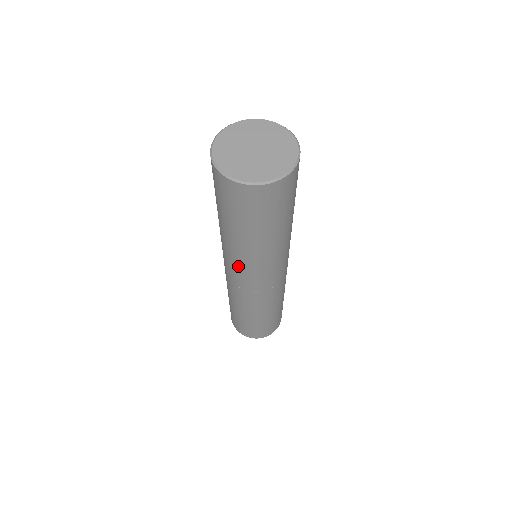
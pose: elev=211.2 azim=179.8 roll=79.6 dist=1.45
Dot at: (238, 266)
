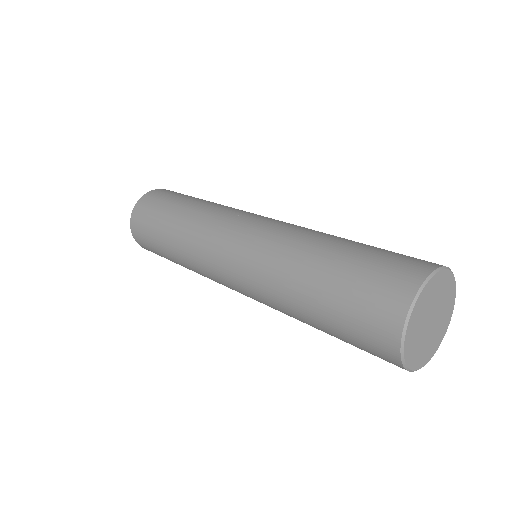
Dot at: occluded
